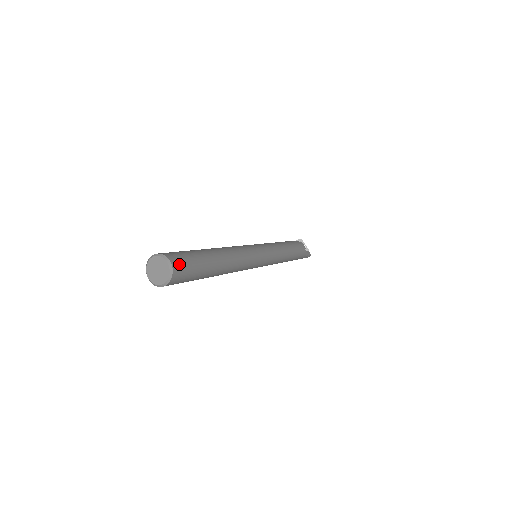
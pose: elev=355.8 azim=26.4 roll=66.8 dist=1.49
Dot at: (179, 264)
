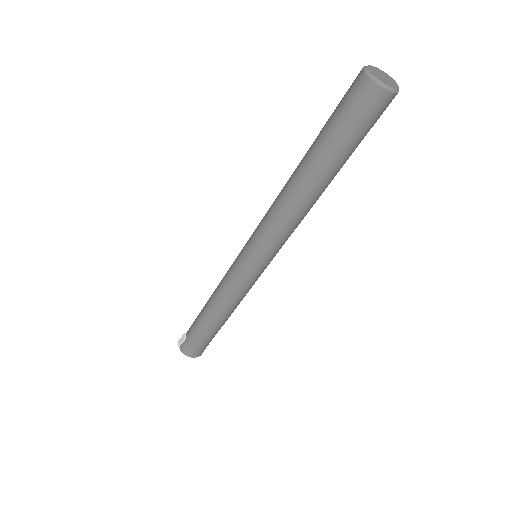
Dot at: occluded
